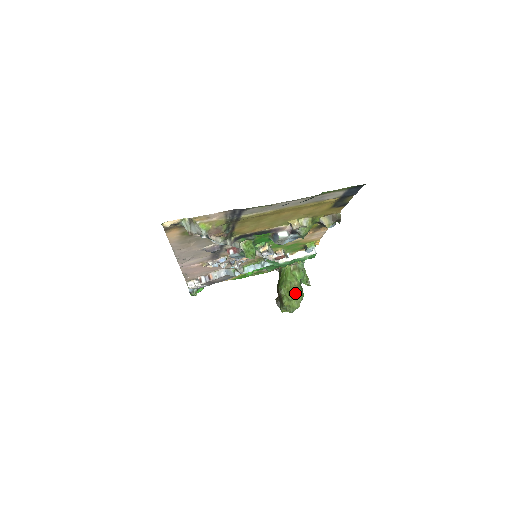
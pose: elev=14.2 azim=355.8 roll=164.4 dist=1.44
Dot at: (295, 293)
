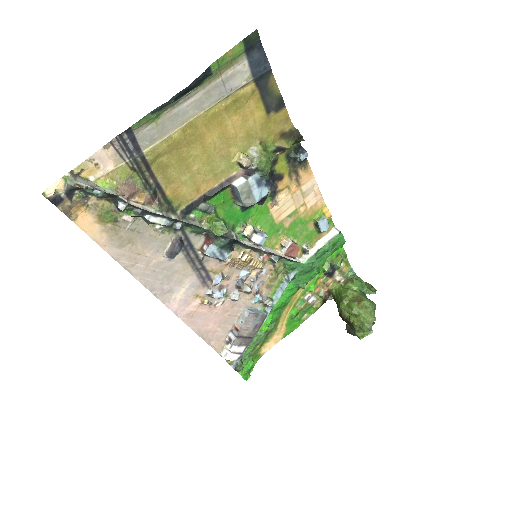
Dot at: (359, 304)
